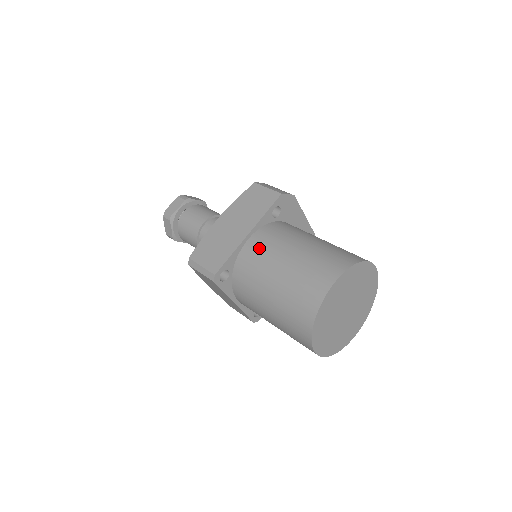
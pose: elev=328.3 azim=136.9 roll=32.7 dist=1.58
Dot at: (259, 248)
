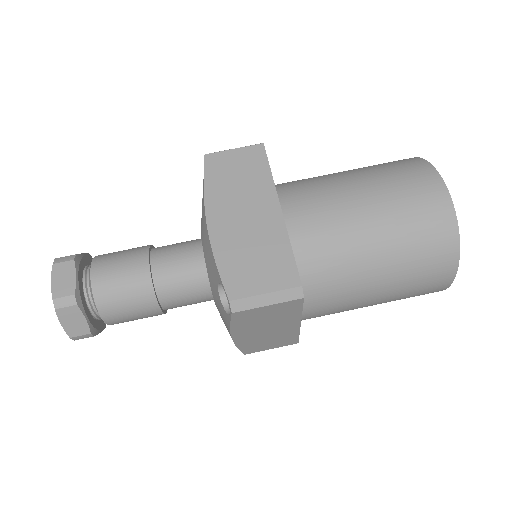
Dot at: (312, 216)
